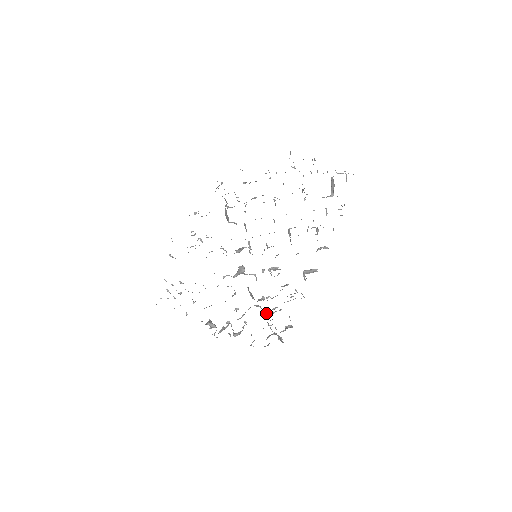
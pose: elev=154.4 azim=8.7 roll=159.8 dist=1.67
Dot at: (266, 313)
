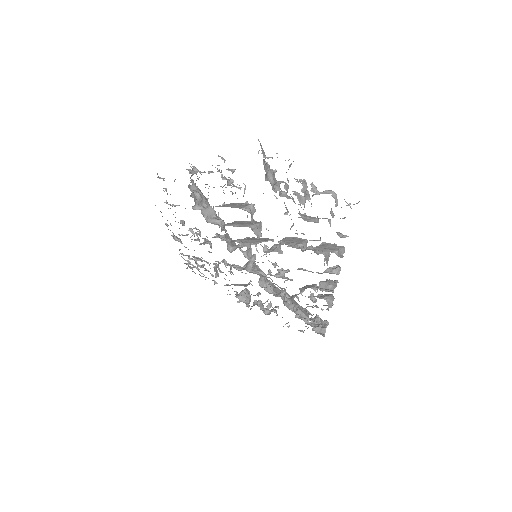
Dot at: (291, 305)
